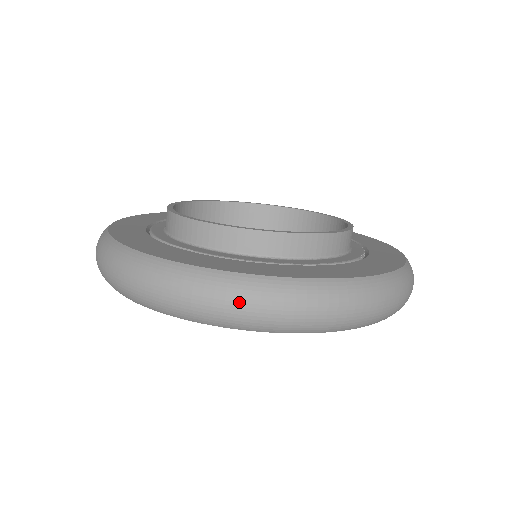
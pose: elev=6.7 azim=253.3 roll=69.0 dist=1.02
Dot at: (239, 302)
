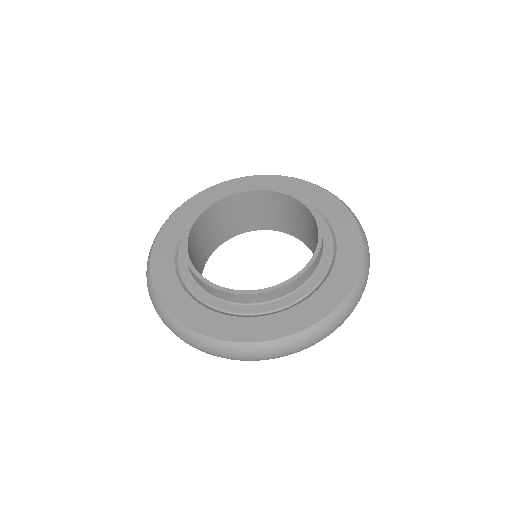
Dot at: (164, 322)
